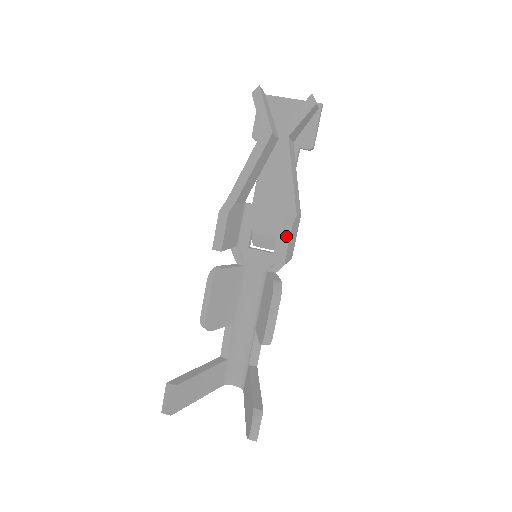
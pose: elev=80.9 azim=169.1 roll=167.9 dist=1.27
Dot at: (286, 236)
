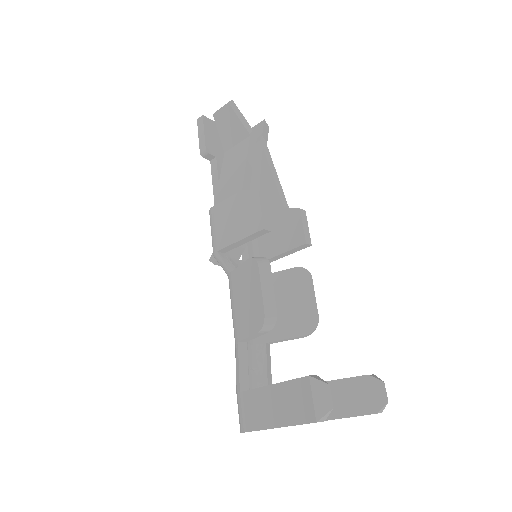
Dot at: (305, 219)
